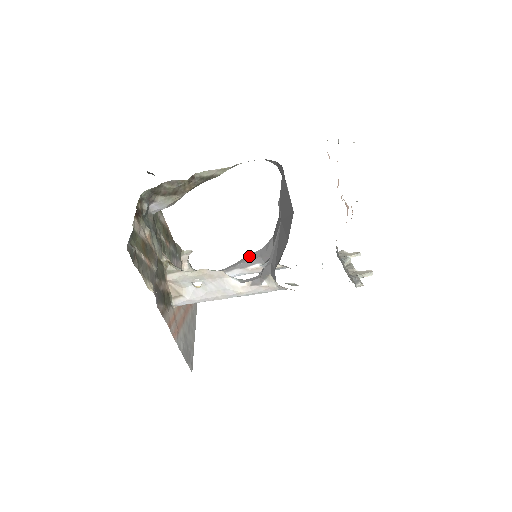
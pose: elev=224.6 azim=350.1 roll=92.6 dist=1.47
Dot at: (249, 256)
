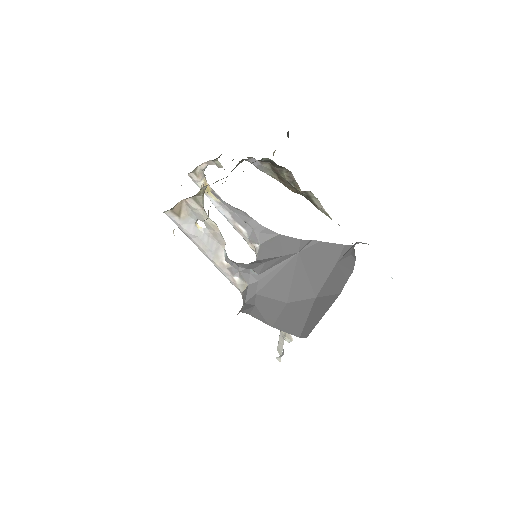
Dot at: (248, 217)
